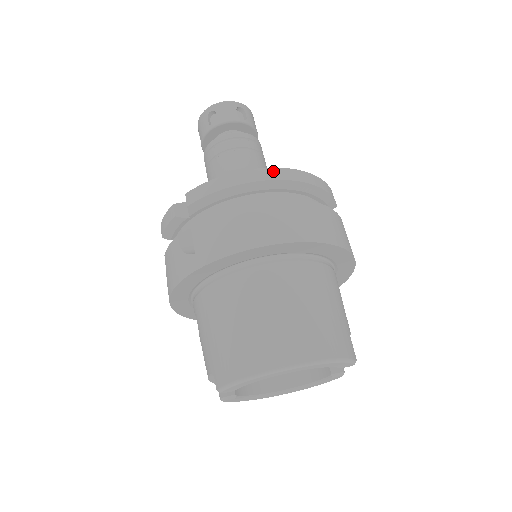
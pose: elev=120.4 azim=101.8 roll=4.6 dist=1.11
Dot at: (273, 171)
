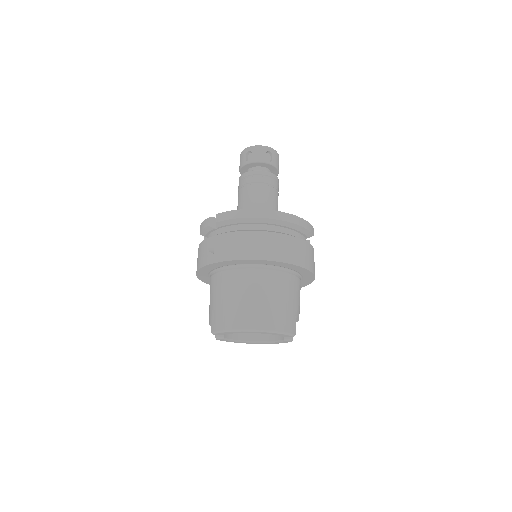
Dot at: (270, 212)
